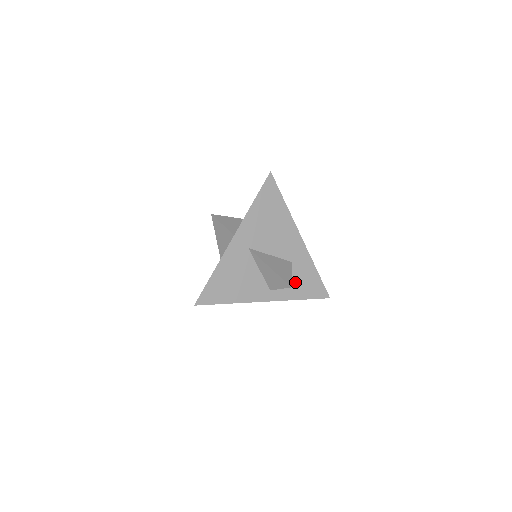
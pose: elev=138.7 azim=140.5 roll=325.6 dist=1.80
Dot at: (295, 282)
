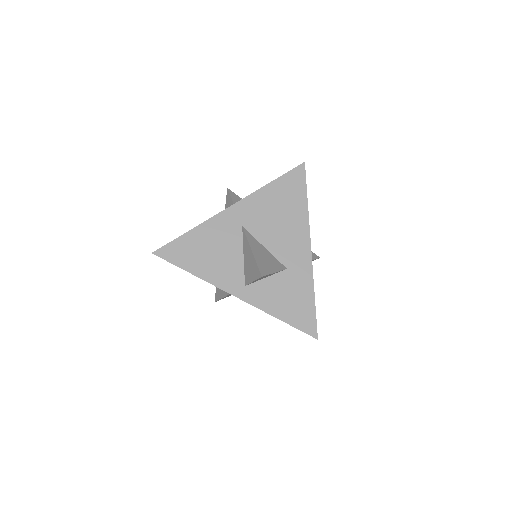
Dot at: (280, 294)
